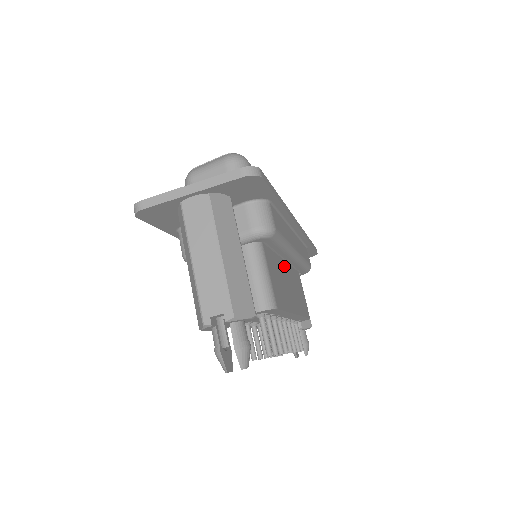
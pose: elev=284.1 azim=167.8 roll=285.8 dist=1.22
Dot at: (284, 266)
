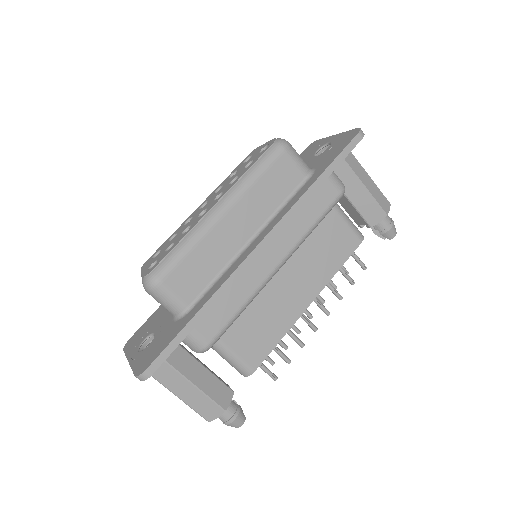
Dot at: (276, 276)
